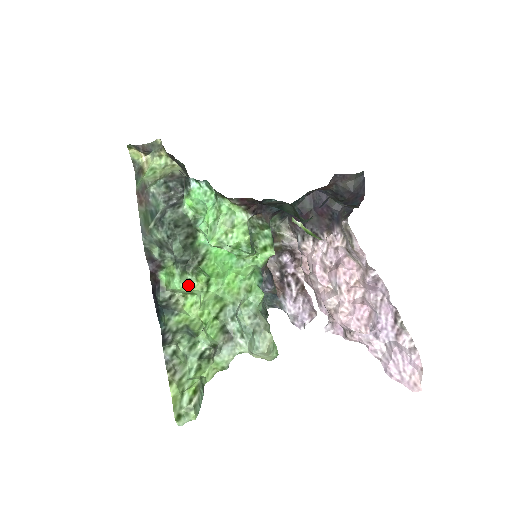
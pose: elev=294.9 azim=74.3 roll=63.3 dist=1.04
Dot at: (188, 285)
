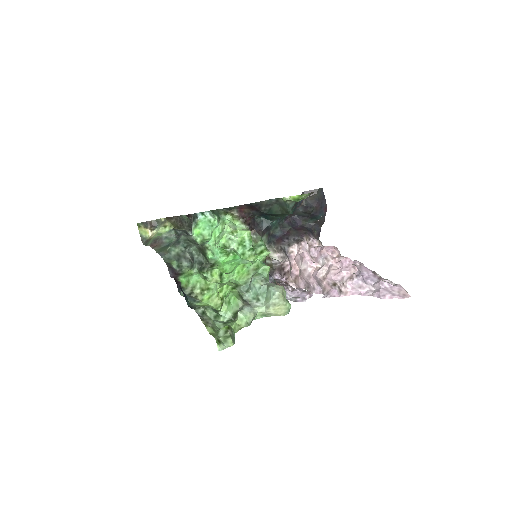
Dot at: (205, 279)
